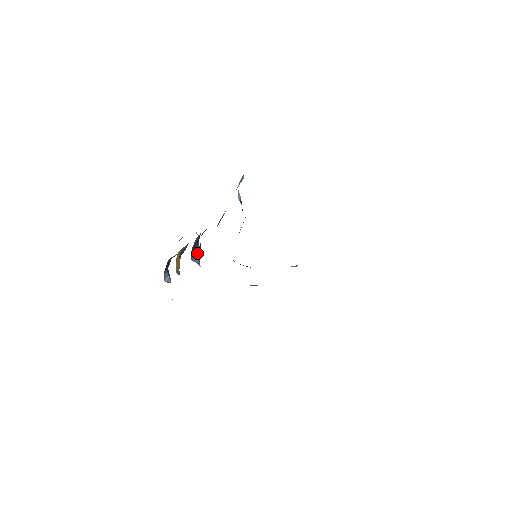
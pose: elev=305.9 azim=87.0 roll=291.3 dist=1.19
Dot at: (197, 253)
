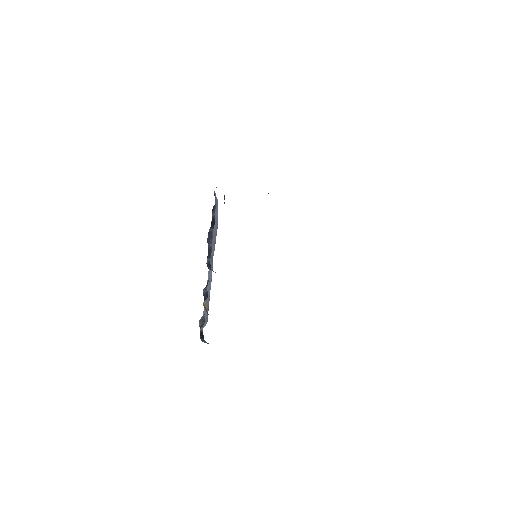
Dot at: (212, 270)
